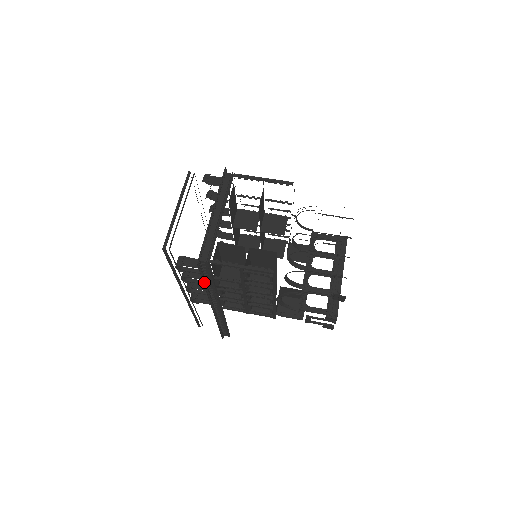
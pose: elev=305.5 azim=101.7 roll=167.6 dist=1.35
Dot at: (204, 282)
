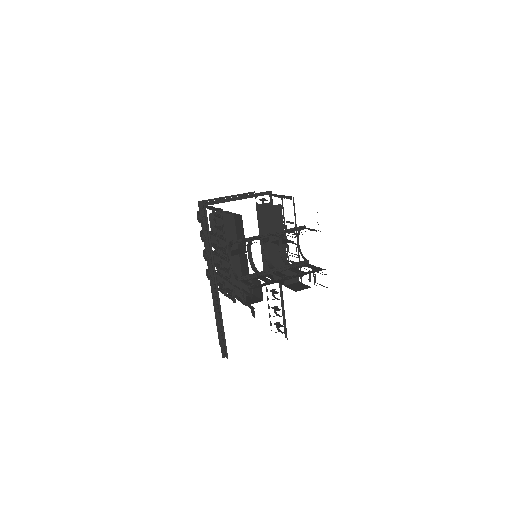
Dot at: (205, 234)
